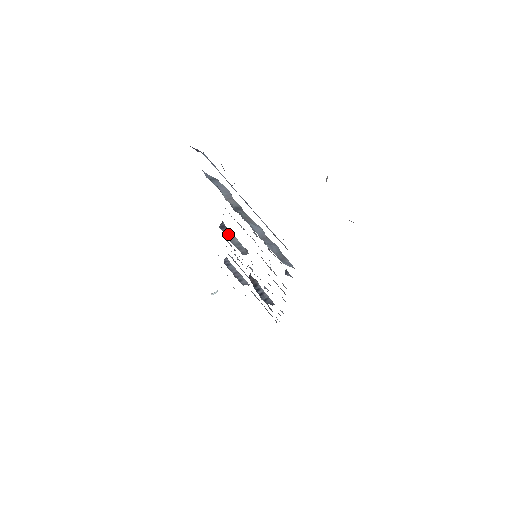
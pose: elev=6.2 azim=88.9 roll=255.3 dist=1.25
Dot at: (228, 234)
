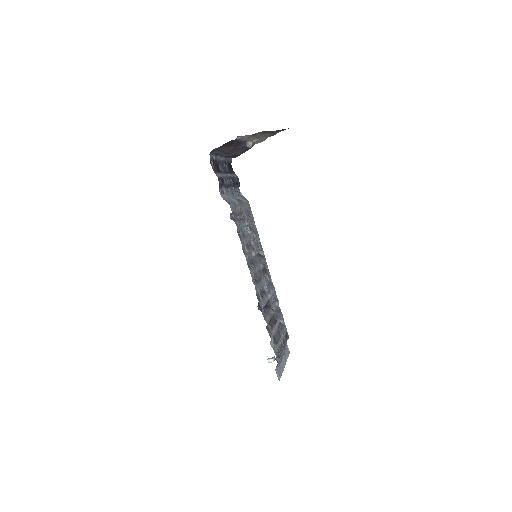
Dot at: (259, 256)
